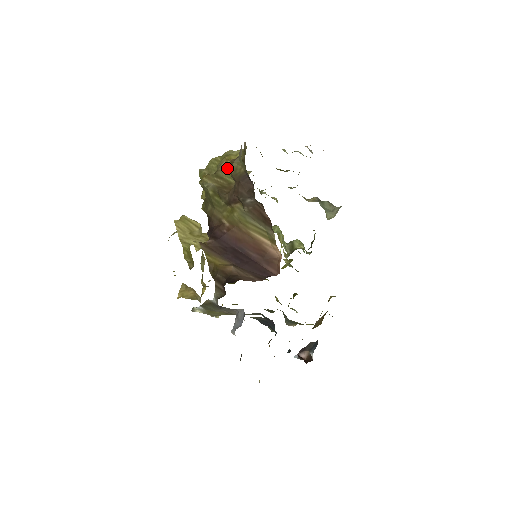
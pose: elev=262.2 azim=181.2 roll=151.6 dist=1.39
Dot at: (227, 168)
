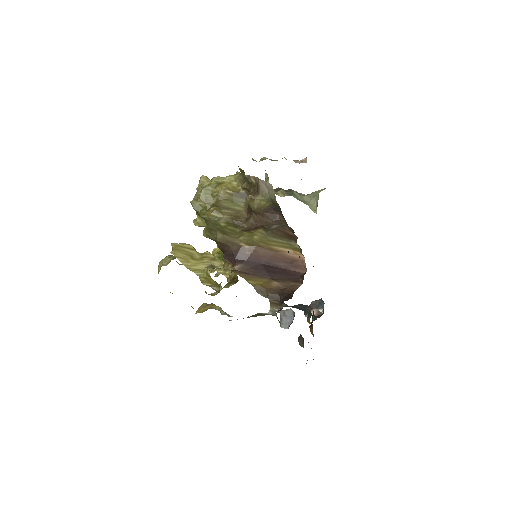
Dot at: (227, 197)
